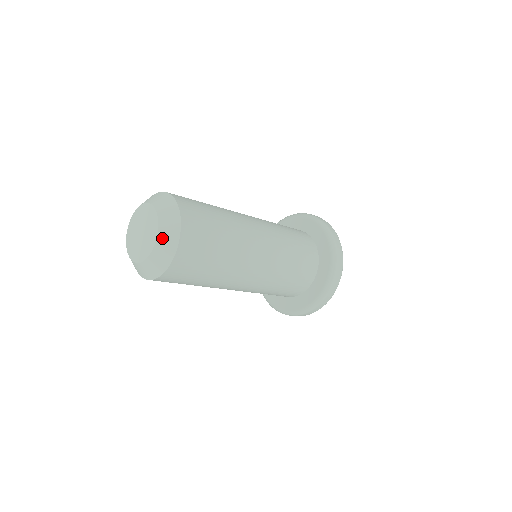
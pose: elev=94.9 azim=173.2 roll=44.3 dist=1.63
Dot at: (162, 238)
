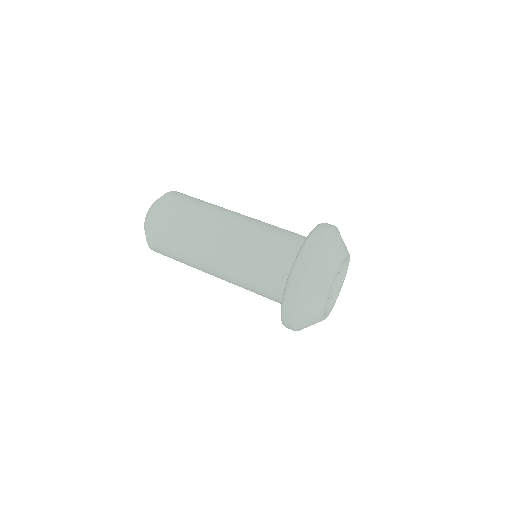
Dot at: (151, 206)
